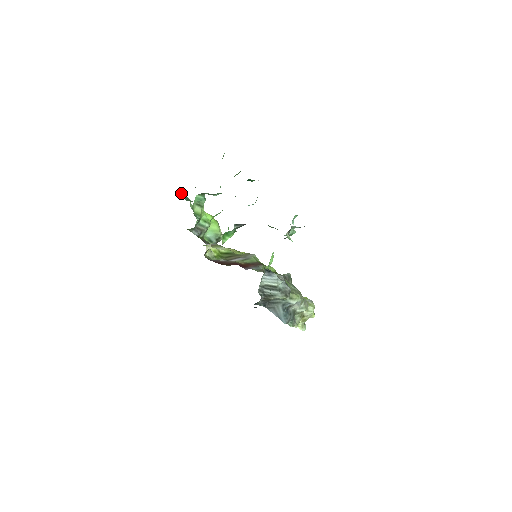
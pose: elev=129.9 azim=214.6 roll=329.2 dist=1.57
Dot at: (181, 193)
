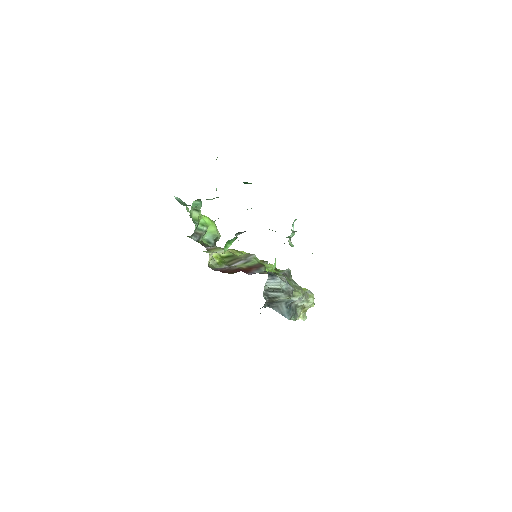
Dot at: (177, 198)
